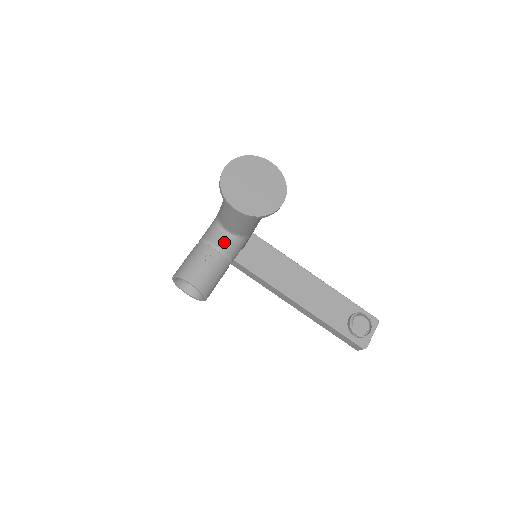
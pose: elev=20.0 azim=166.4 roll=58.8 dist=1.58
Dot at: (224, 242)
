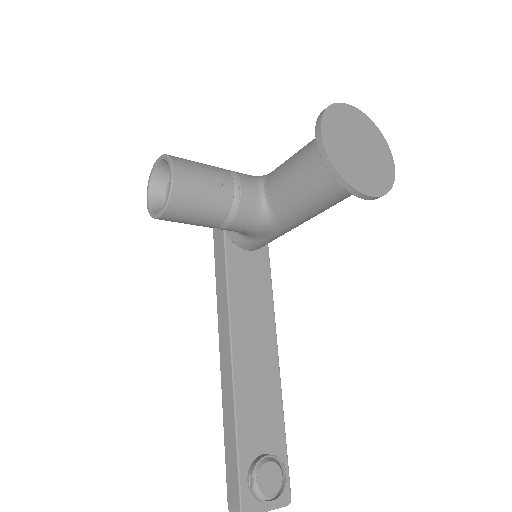
Dot at: (249, 193)
